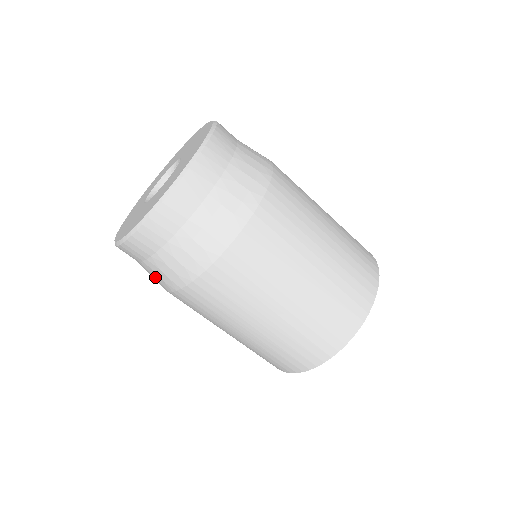
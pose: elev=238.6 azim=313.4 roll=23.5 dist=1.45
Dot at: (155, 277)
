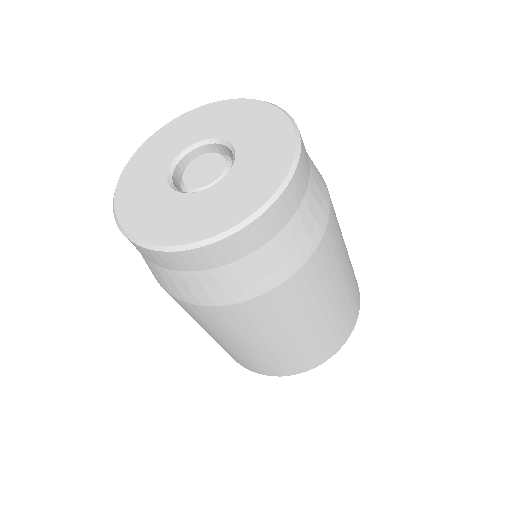
Dot at: (240, 282)
